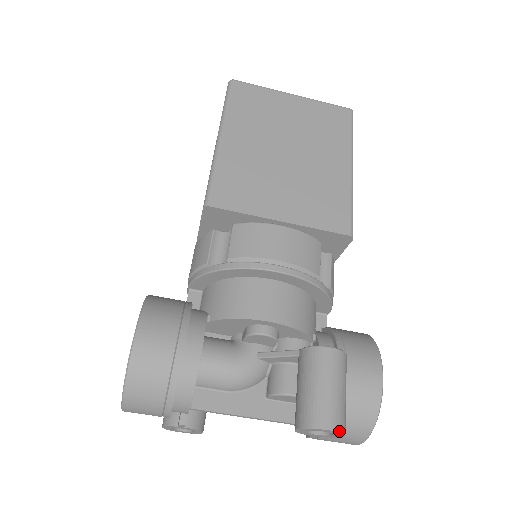
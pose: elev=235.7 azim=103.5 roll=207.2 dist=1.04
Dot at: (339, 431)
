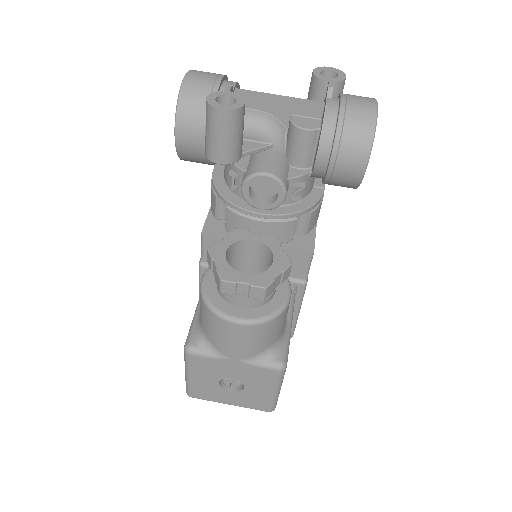
Dot at: (337, 70)
